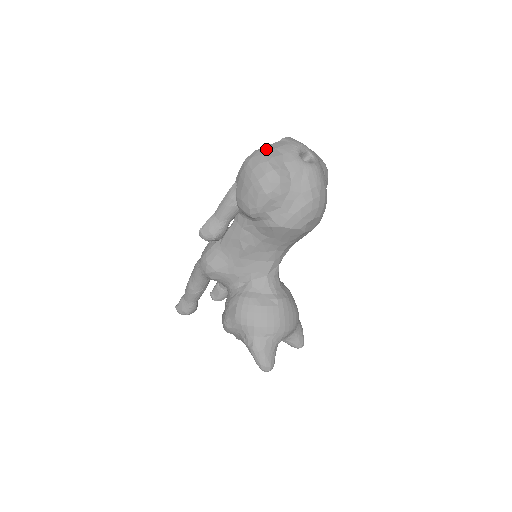
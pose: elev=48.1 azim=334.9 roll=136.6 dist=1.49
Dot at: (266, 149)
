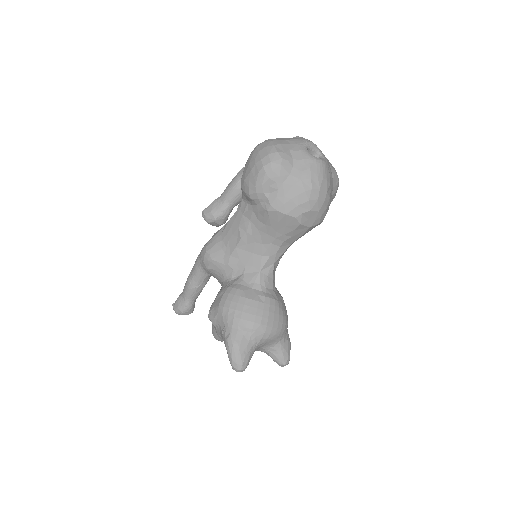
Dot at: (277, 139)
